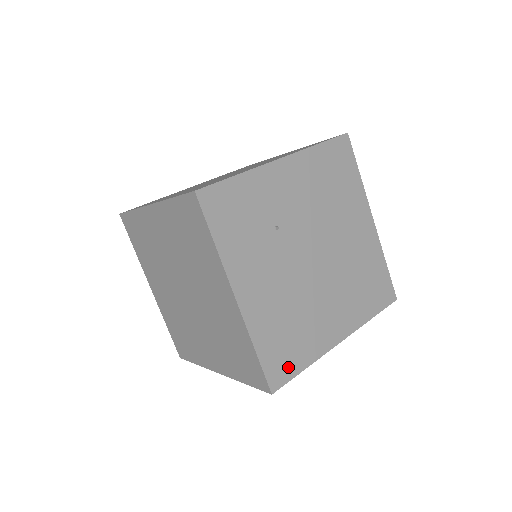
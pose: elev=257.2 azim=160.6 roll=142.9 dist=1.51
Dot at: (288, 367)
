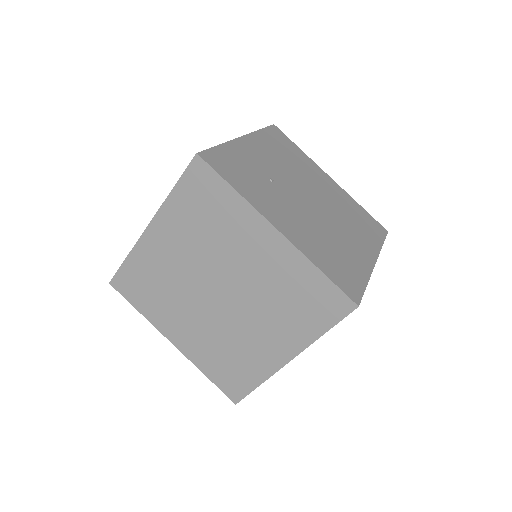
Dot at: (354, 283)
